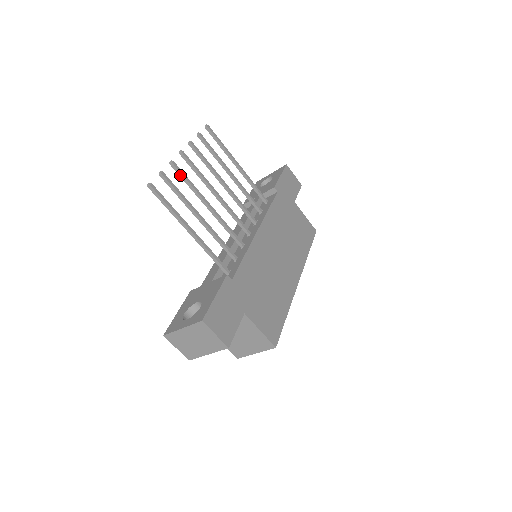
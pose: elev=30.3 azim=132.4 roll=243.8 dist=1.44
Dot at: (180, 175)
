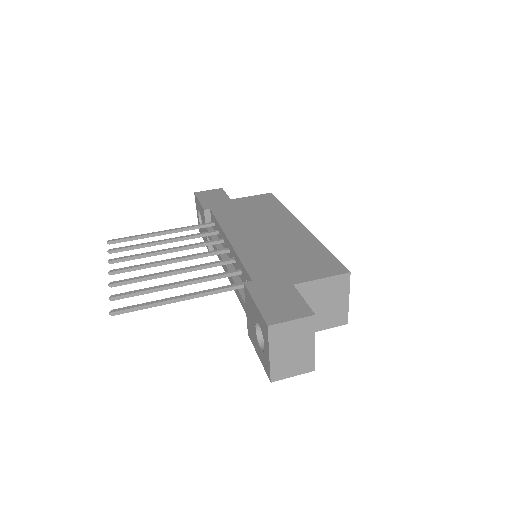
Dot at: (127, 283)
